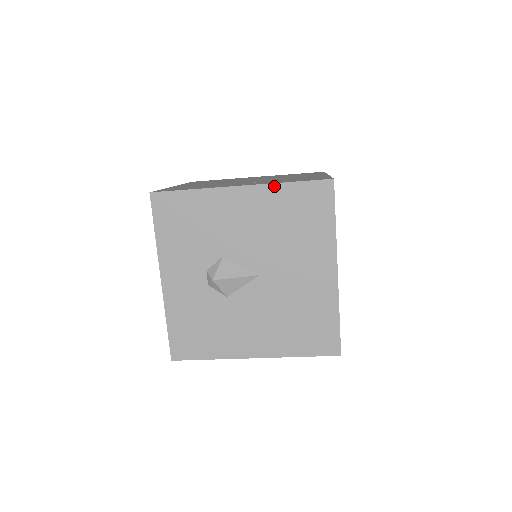
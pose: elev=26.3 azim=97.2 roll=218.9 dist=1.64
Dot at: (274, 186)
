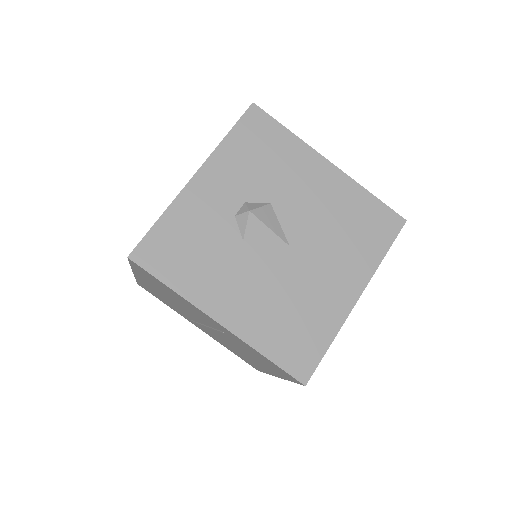
Dot at: (358, 186)
